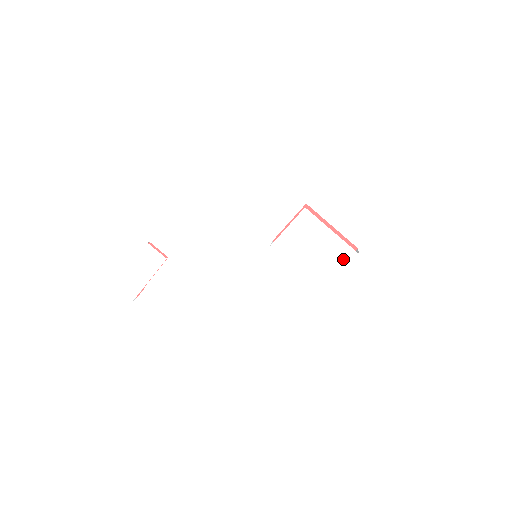
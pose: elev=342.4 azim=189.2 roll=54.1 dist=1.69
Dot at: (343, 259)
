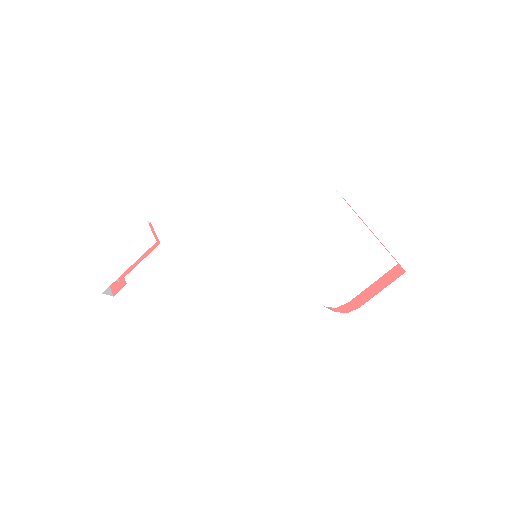
Dot at: (371, 269)
